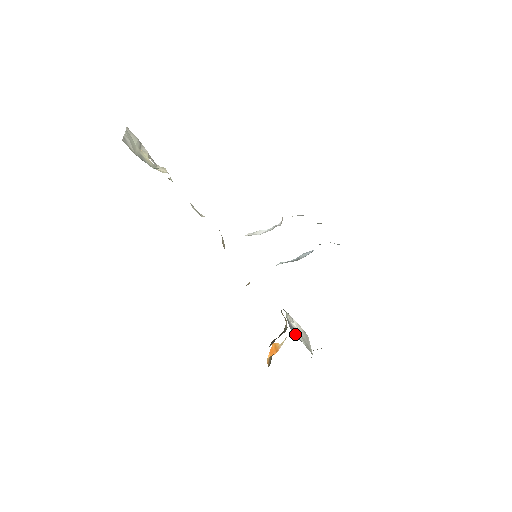
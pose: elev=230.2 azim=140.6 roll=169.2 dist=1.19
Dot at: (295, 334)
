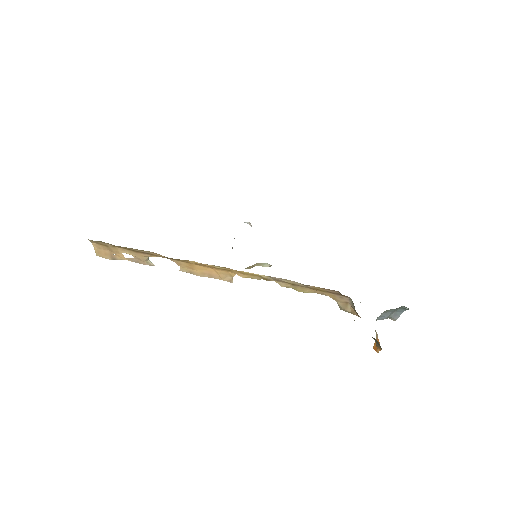
Dot at: occluded
